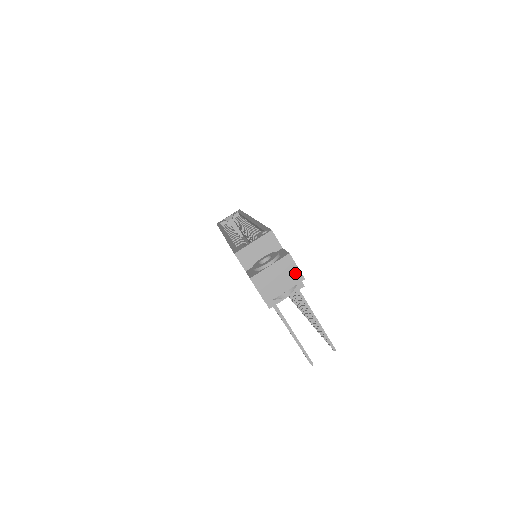
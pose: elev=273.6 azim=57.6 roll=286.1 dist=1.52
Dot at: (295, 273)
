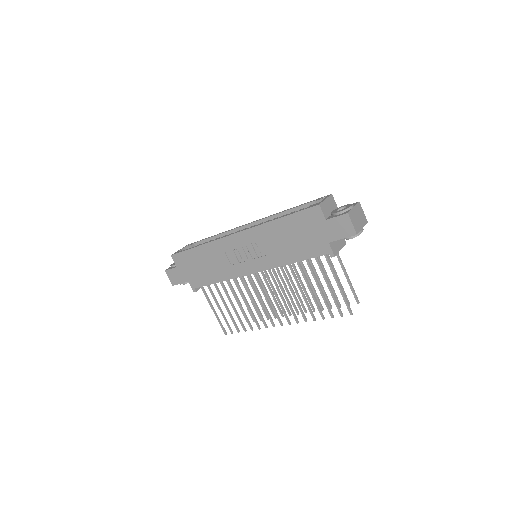
Dot at: (364, 216)
